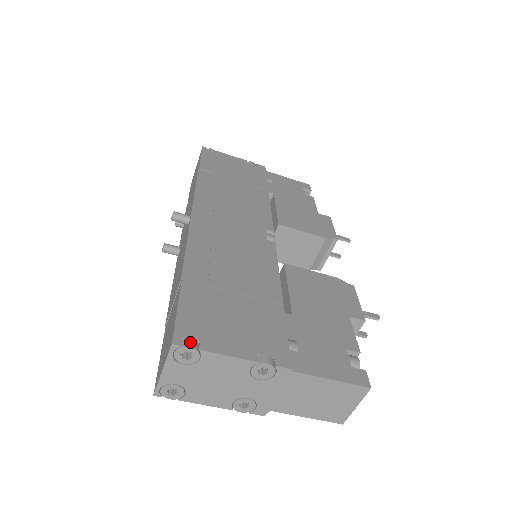
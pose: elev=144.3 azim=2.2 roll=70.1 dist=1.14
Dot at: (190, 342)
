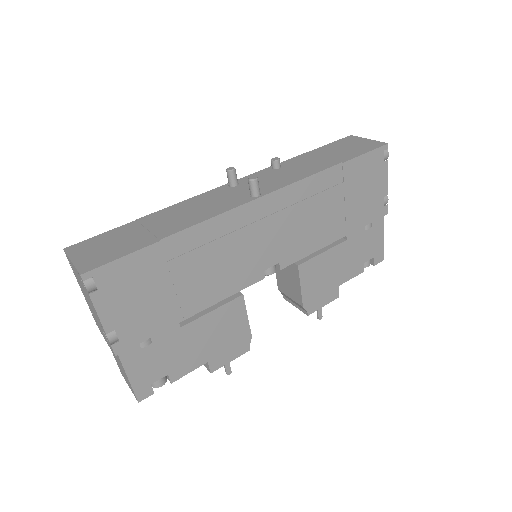
Dot at: (91, 285)
